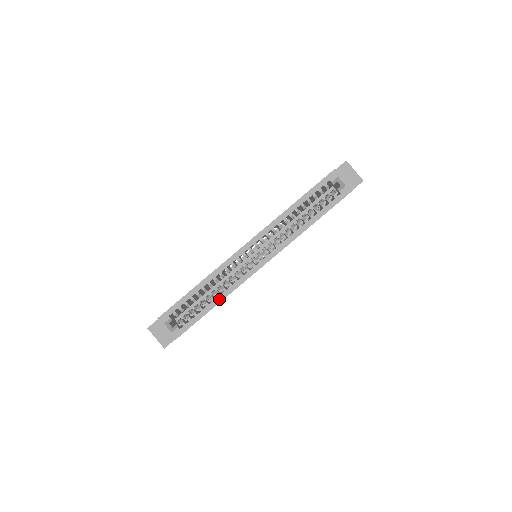
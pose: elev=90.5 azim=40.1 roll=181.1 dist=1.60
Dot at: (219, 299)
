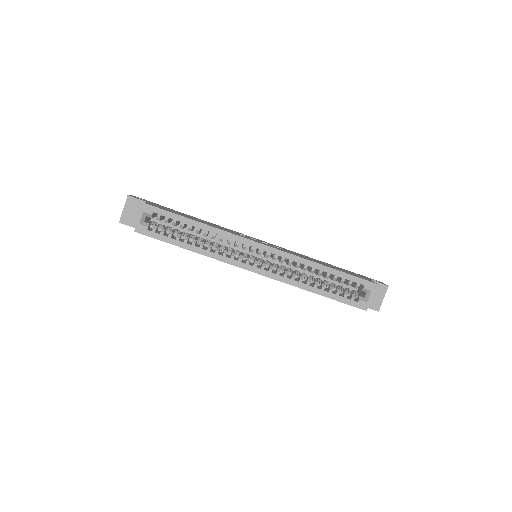
Dot at: (198, 250)
